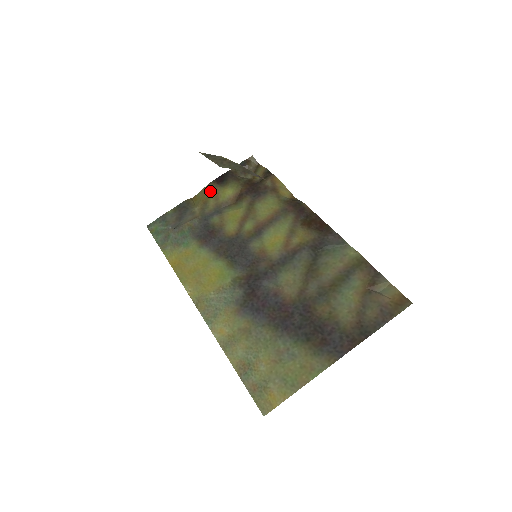
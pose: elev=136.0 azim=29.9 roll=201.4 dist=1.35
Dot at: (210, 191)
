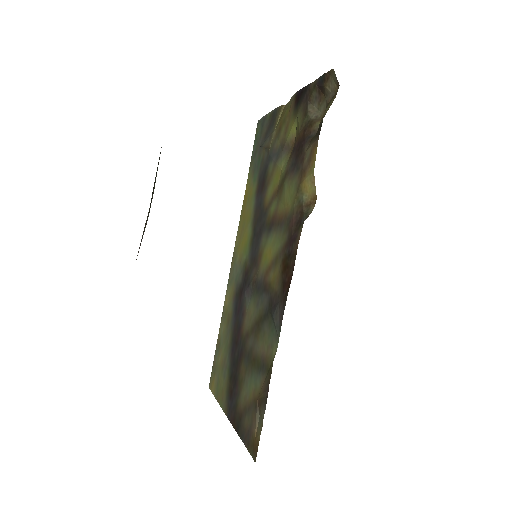
Dot at: (288, 111)
